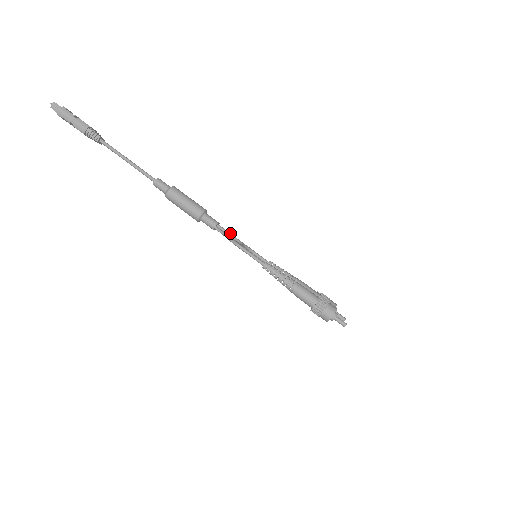
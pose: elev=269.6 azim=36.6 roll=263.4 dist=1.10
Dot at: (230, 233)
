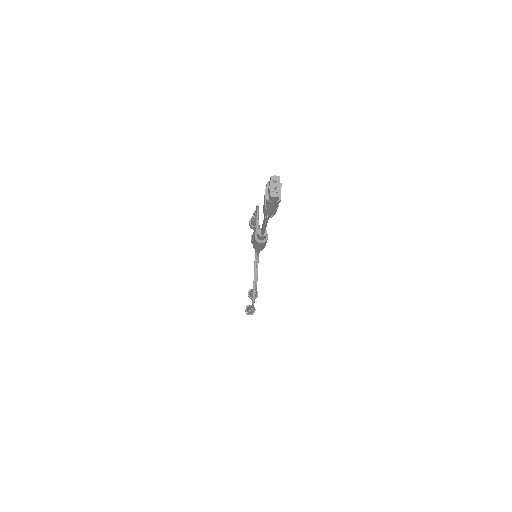
Dot at: occluded
